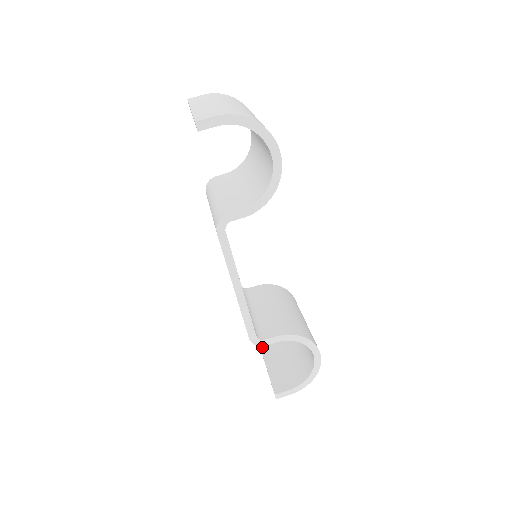
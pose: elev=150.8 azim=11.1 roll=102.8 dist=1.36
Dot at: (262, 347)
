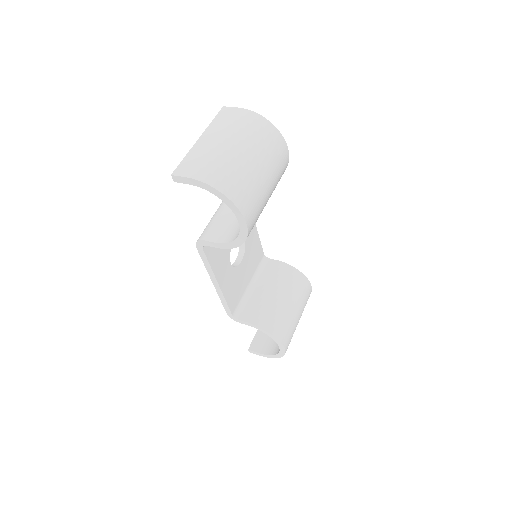
Dot at: occluded
